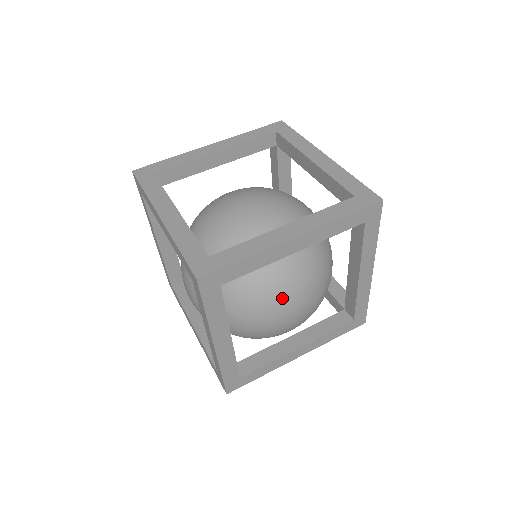
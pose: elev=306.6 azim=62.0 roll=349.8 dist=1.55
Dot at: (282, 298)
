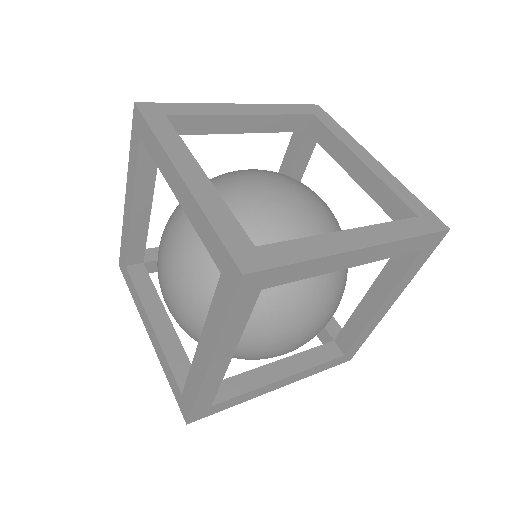
Dot at: (298, 318)
